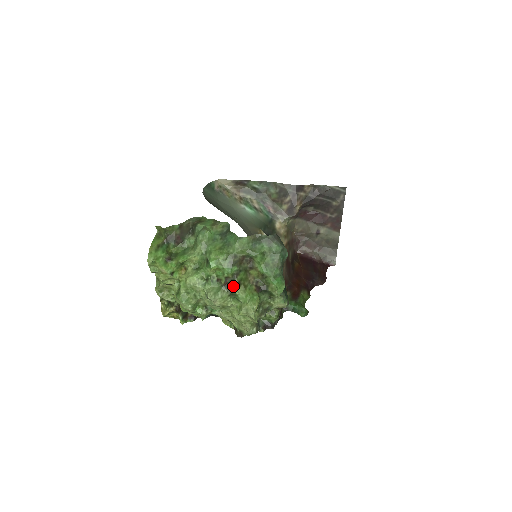
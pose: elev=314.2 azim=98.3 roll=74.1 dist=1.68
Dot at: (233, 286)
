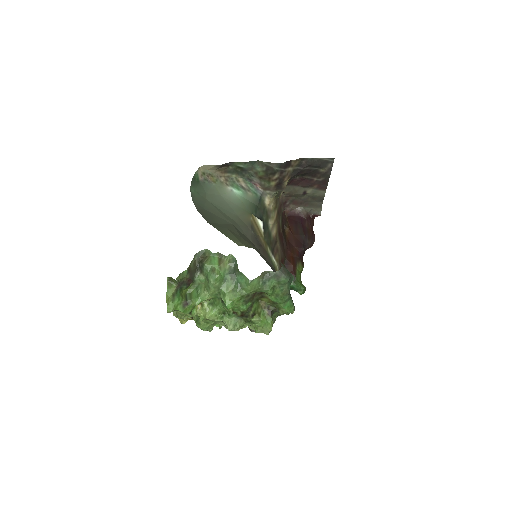
Dot at: (249, 316)
